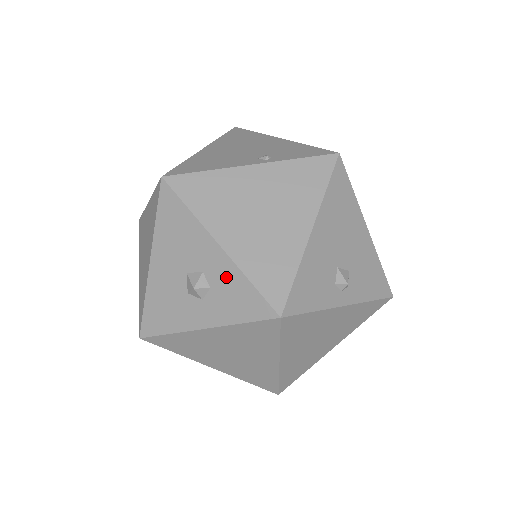
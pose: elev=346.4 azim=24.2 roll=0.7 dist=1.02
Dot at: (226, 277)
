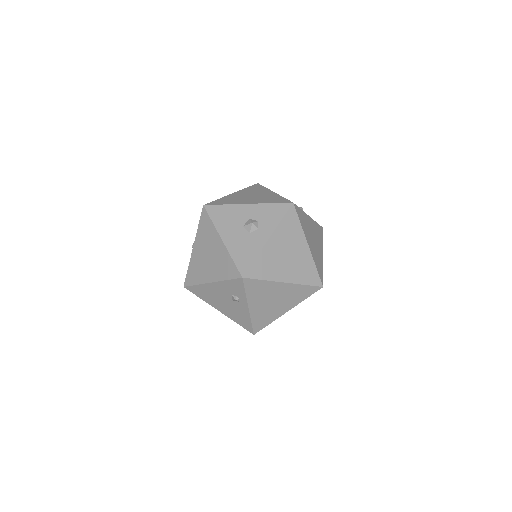
Dot at: (261, 211)
